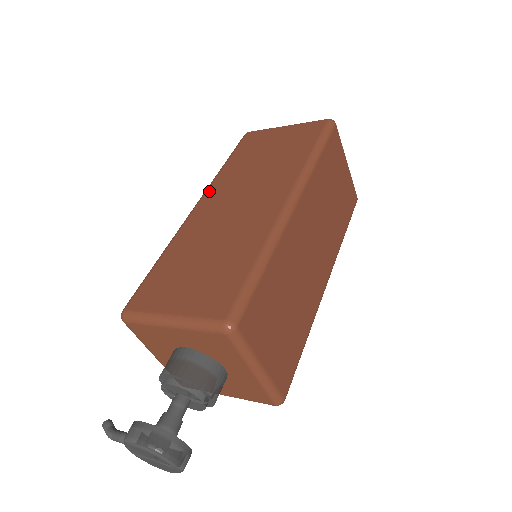
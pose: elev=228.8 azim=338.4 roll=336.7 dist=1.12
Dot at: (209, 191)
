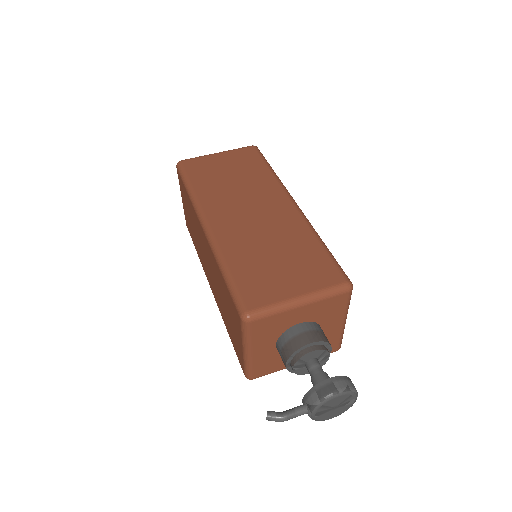
Dot at: (206, 210)
